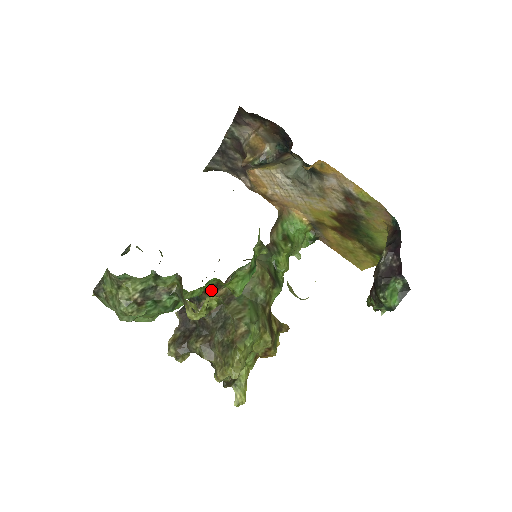
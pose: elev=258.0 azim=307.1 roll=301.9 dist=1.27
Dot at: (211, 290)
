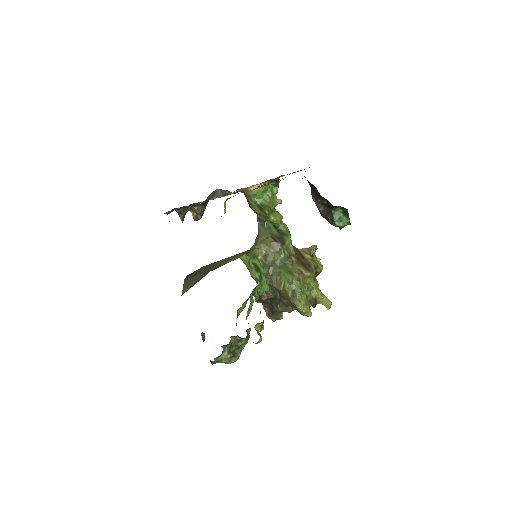
Dot at: occluded
